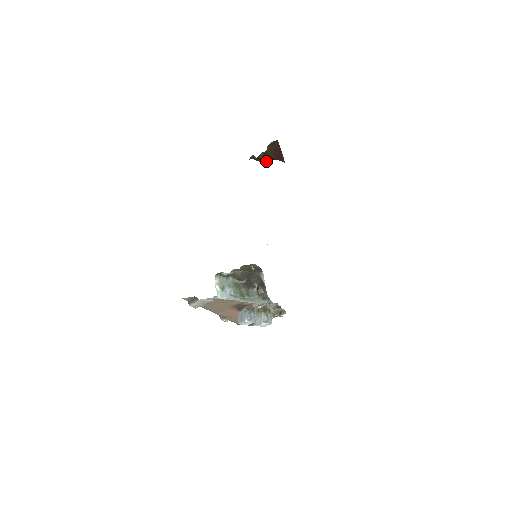
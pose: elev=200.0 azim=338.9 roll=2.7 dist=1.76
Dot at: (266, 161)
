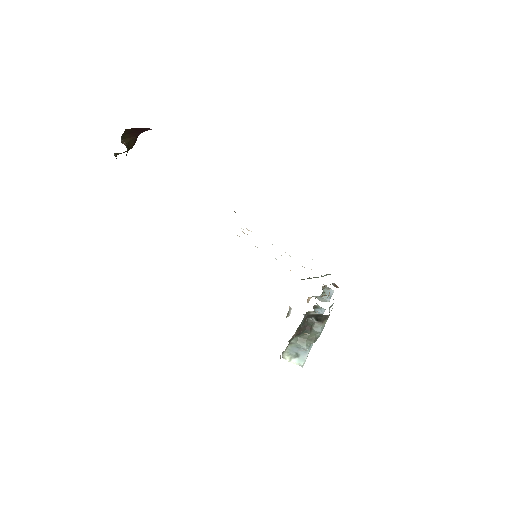
Dot at: (133, 145)
